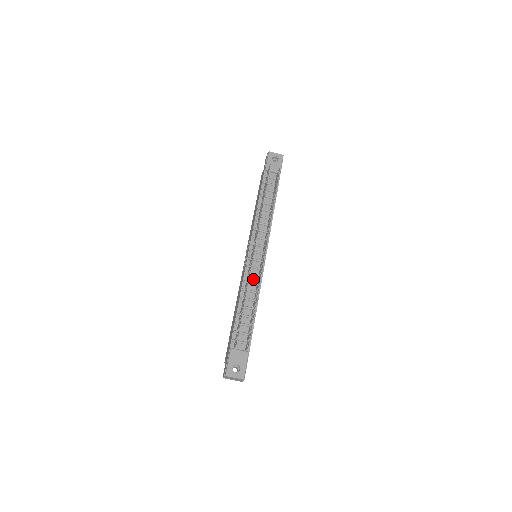
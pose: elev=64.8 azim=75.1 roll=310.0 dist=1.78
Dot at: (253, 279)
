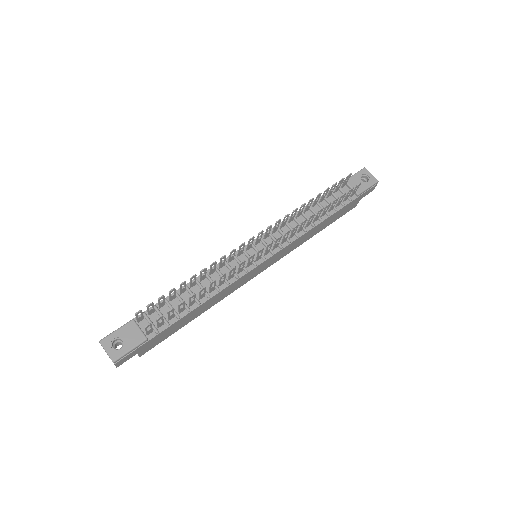
Dot at: (227, 272)
